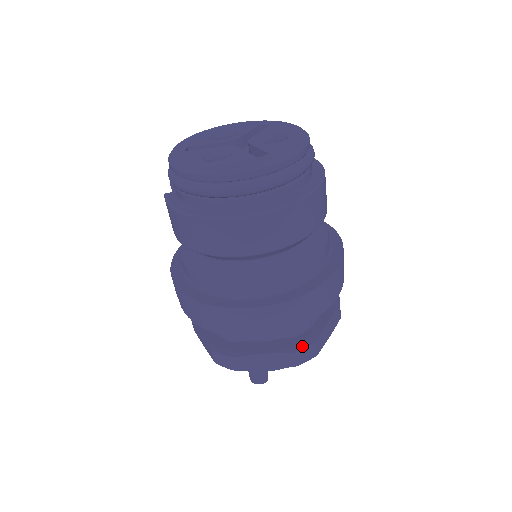
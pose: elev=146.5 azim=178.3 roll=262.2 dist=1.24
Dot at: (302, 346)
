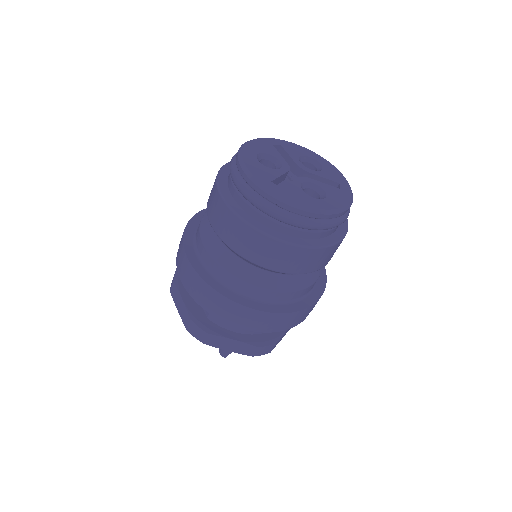
Dot at: (199, 324)
